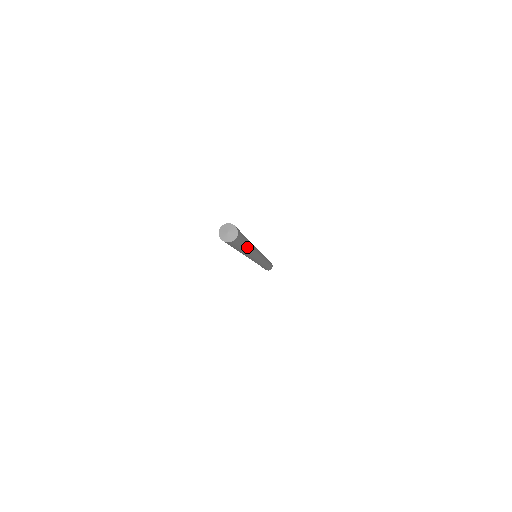
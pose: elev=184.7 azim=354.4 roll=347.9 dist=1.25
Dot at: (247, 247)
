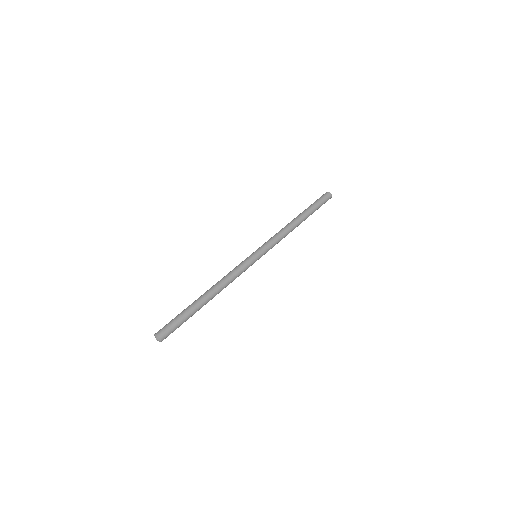
Dot at: (197, 309)
